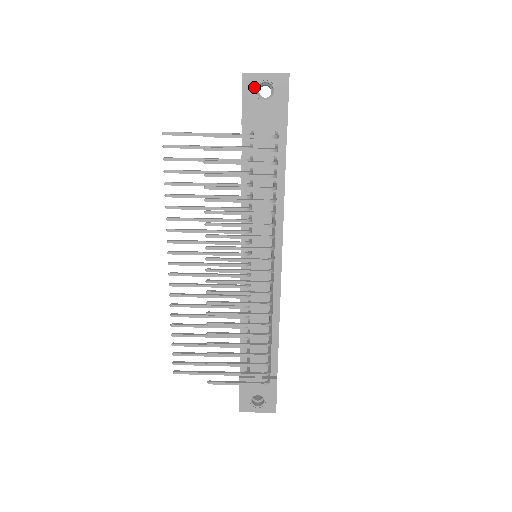
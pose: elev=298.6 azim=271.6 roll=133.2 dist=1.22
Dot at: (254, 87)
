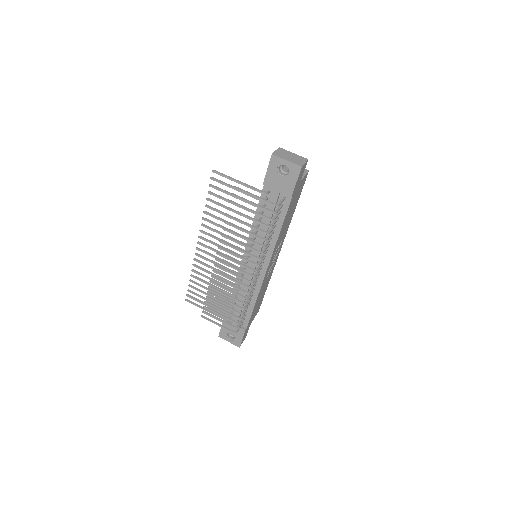
Dot at: (277, 165)
